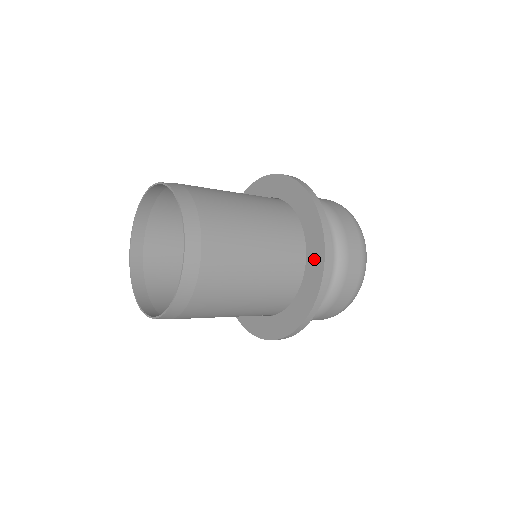
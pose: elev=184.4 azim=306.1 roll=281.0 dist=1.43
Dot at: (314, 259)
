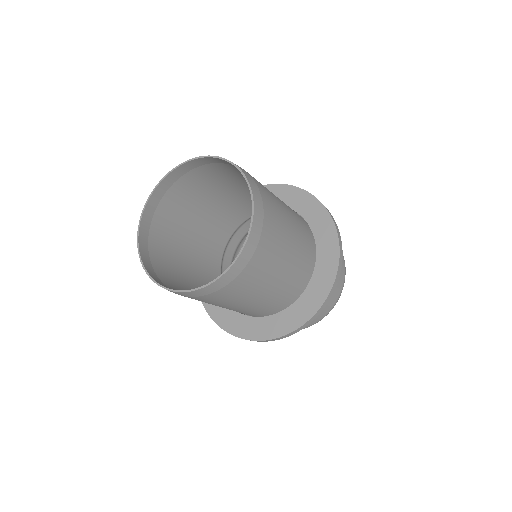
Dot at: (326, 242)
